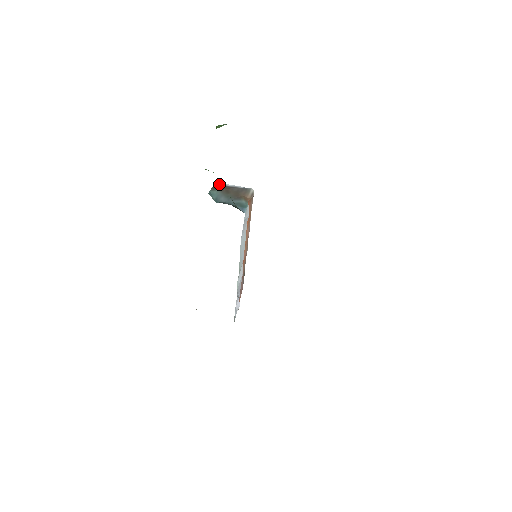
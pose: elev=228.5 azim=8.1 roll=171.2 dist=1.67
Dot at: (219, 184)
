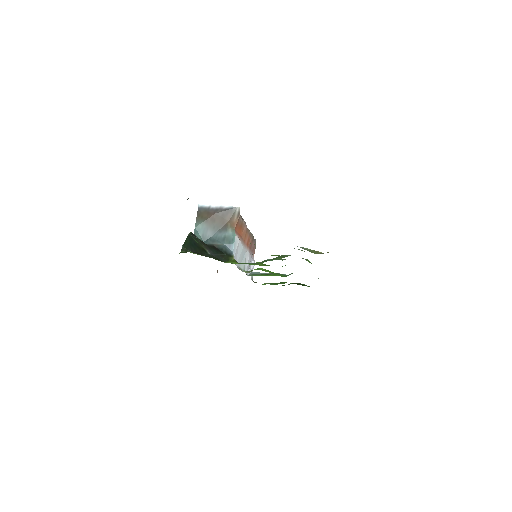
Dot at: (203, 207)
